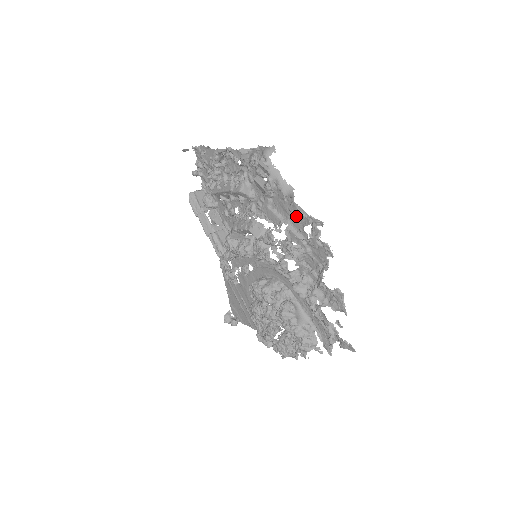
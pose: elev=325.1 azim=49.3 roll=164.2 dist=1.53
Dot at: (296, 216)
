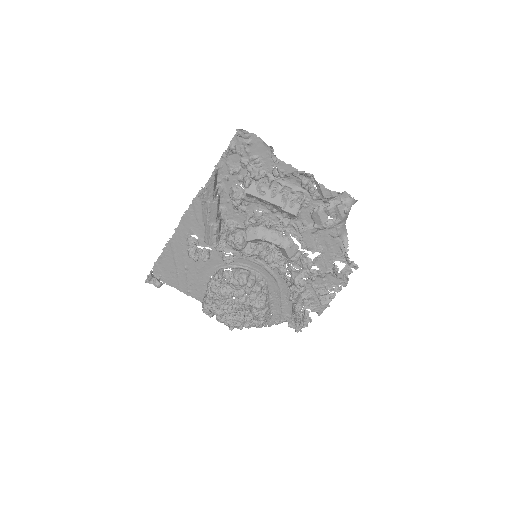
Dot at: (334, 252)
